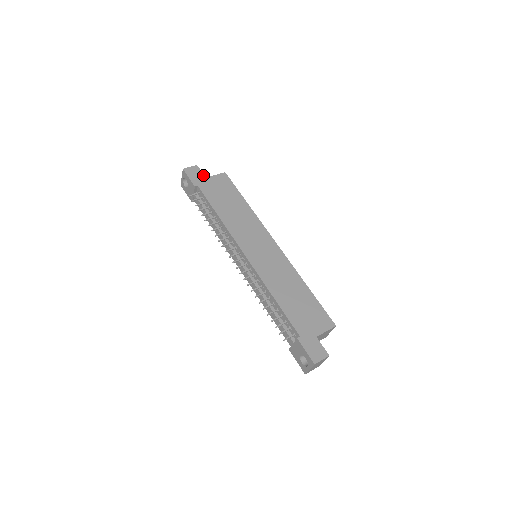
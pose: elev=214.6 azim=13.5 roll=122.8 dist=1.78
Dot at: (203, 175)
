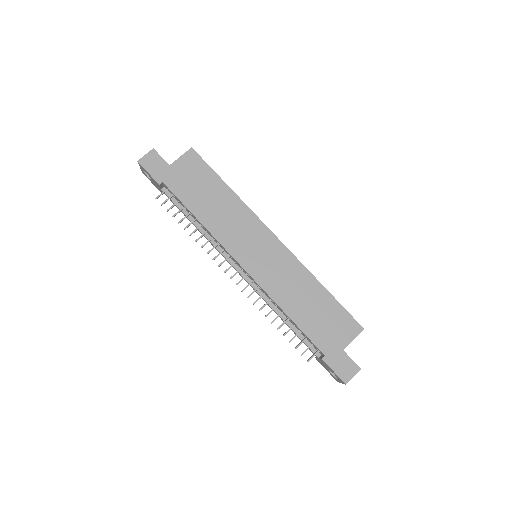
Dot at: (165, 162)
